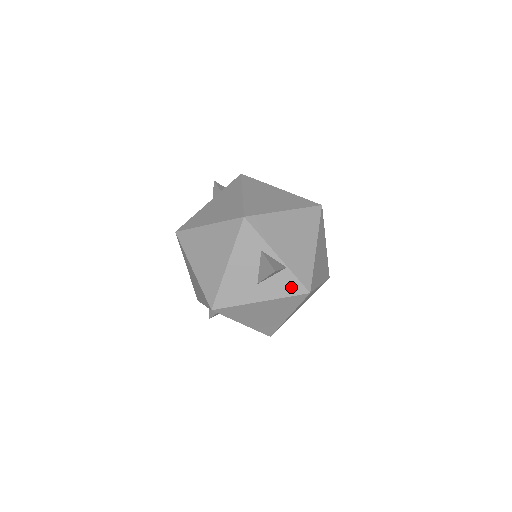
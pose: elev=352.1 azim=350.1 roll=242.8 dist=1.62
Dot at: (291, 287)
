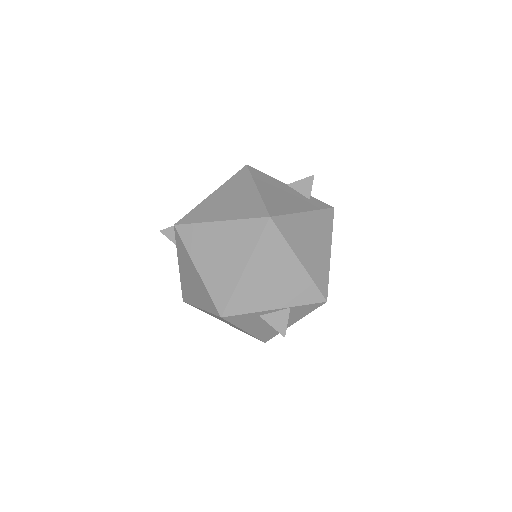
Dot at: (307, 309)
